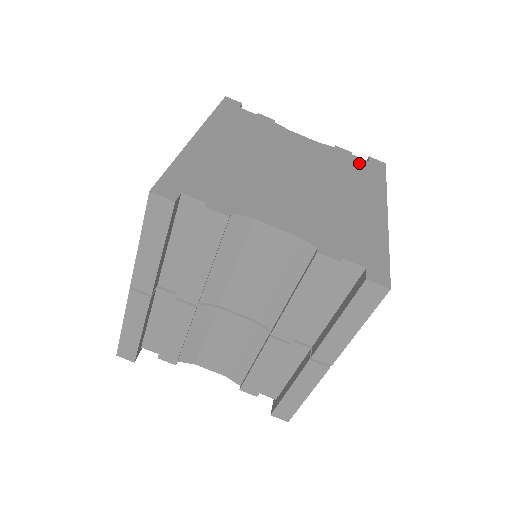
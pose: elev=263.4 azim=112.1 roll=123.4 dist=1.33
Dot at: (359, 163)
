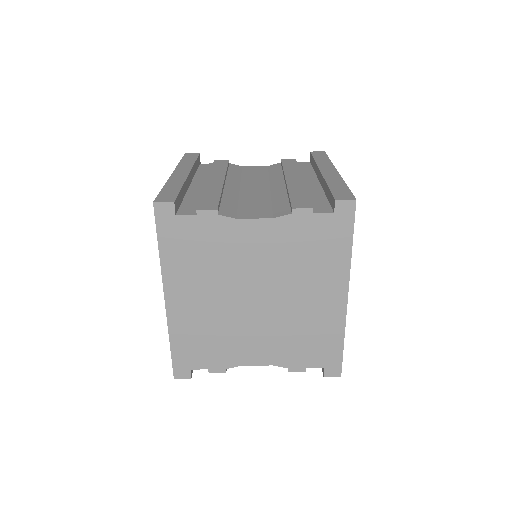
Dot at: (321, 227)
